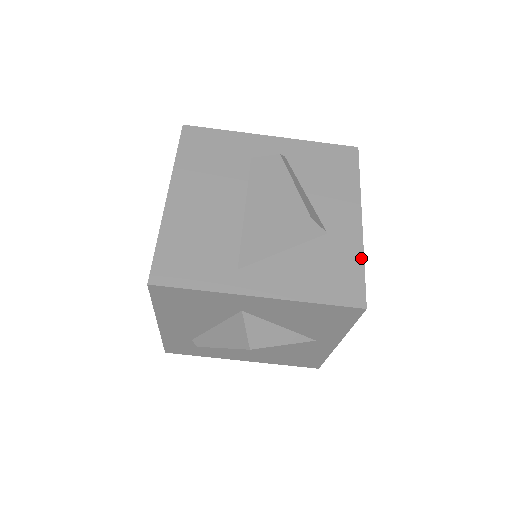
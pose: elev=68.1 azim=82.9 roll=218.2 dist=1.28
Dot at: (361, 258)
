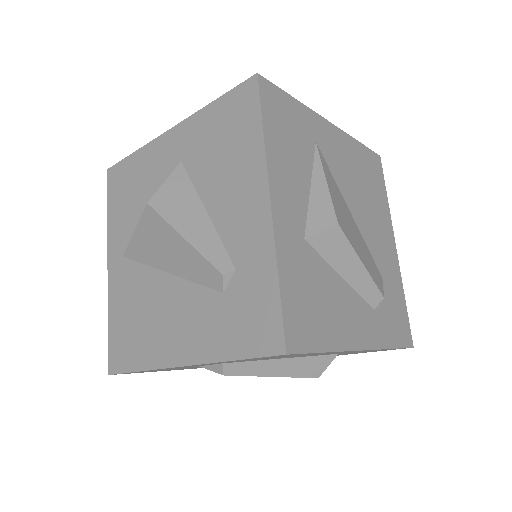
Dot at: occluded
